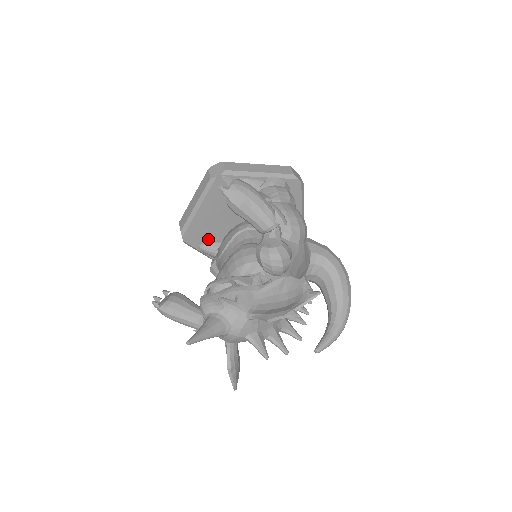
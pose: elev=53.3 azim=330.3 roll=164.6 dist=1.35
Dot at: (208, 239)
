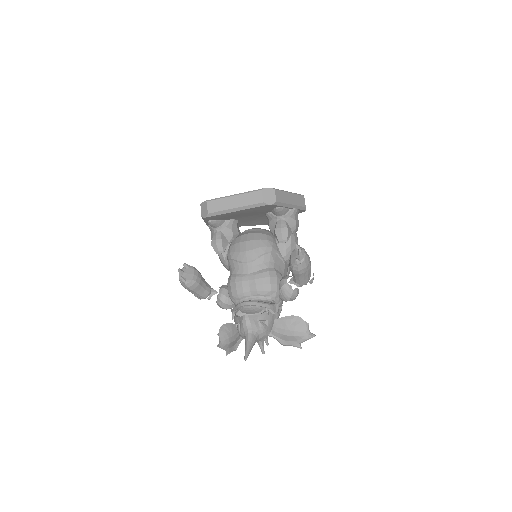
Dot at: (219, 219)
